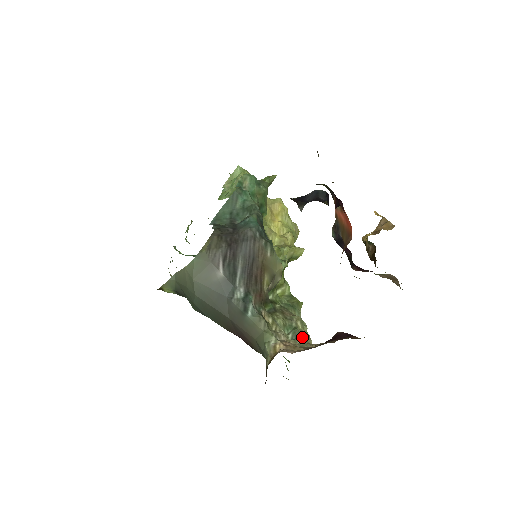
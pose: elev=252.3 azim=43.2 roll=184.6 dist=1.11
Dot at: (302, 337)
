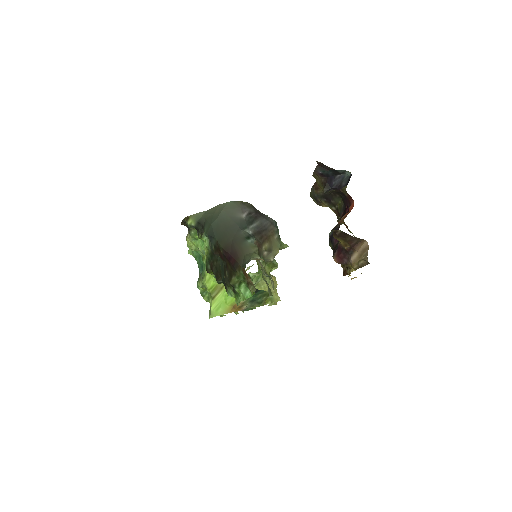
Dot at: occluded
